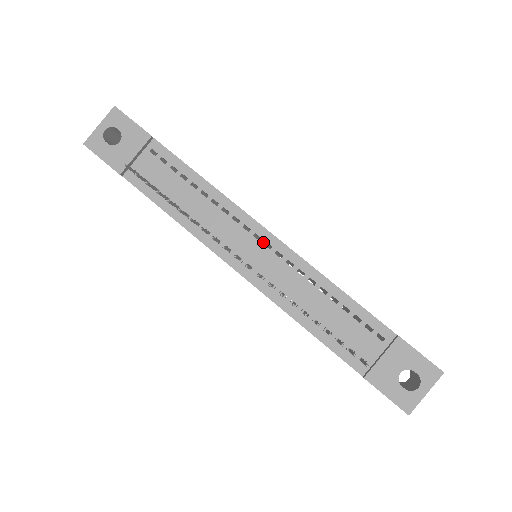
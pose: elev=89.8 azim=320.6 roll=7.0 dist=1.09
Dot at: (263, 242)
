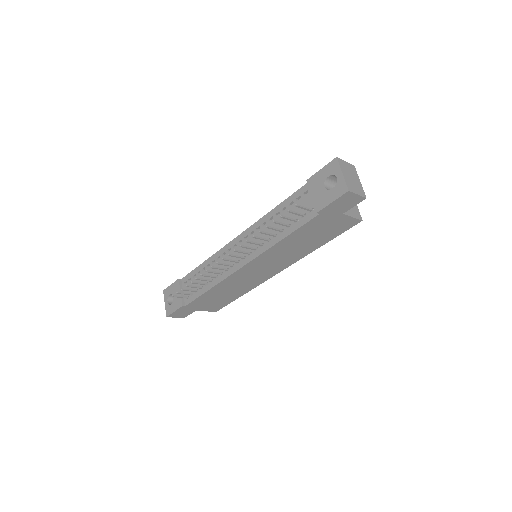
Dot at: (238, 244)
